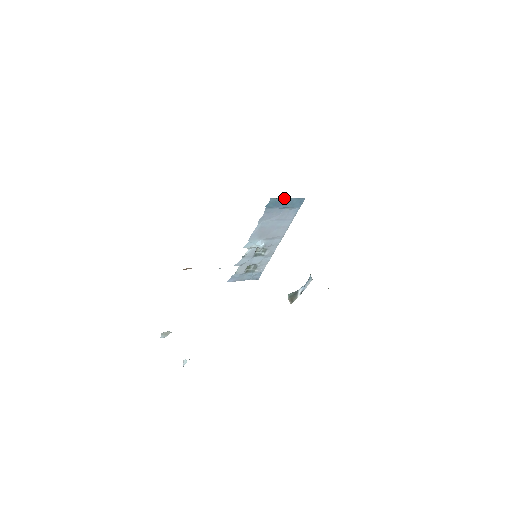
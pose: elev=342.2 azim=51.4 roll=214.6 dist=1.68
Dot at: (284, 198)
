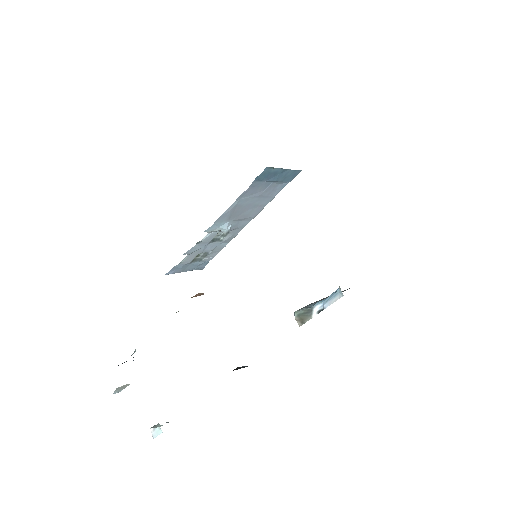
Dot at: (280, 168)
